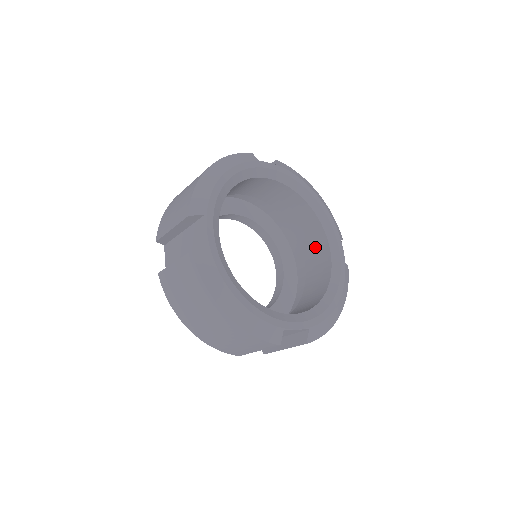
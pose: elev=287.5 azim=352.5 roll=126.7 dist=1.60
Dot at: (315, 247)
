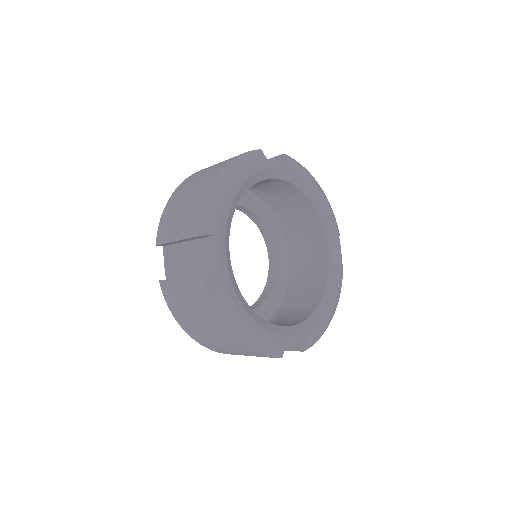
Dot at: (313, 243)
